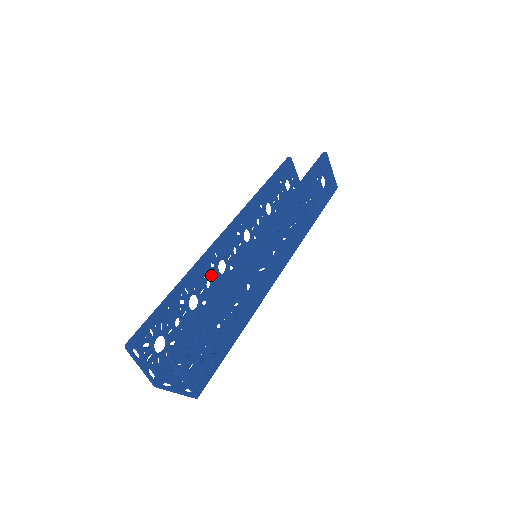
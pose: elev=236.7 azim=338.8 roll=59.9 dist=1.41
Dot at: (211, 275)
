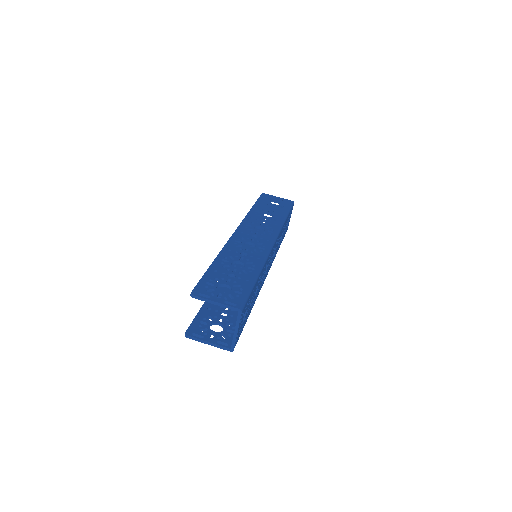
Dot at: occluded
